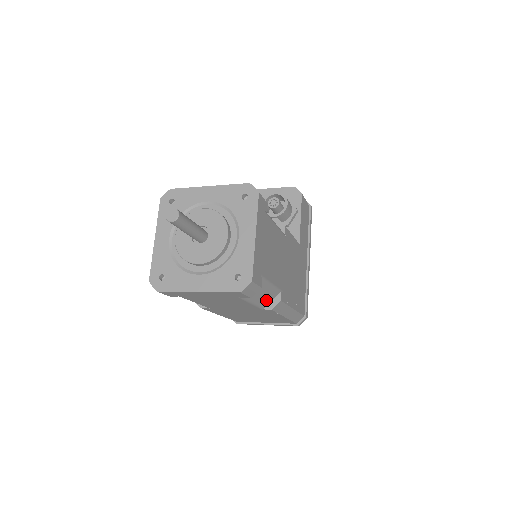
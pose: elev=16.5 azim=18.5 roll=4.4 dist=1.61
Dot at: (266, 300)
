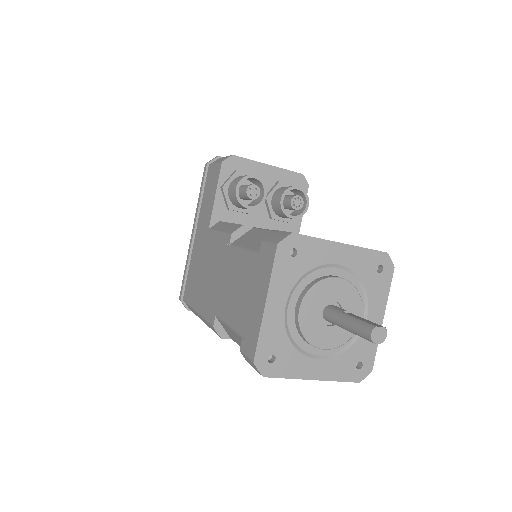
Dot at: occluded
